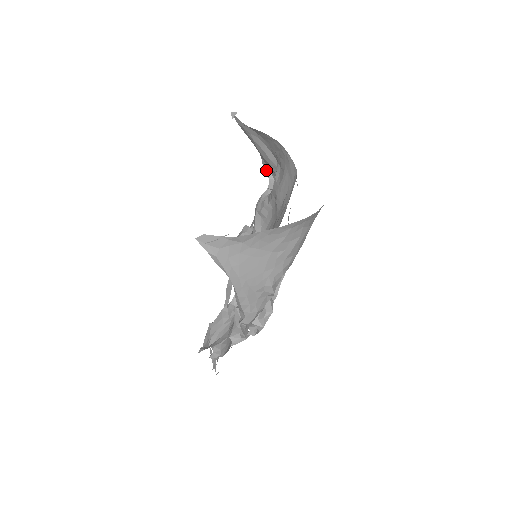
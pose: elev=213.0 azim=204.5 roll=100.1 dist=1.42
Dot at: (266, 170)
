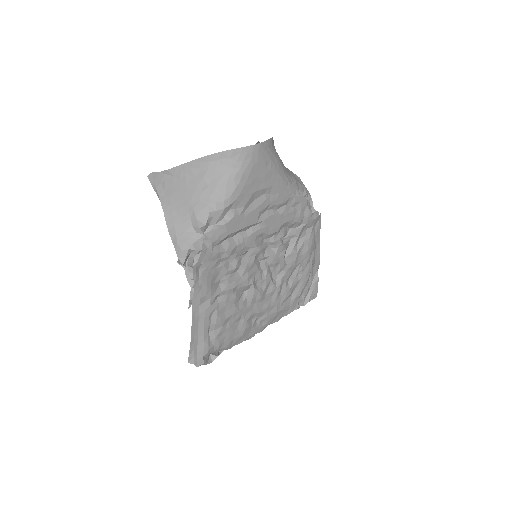
Dot at: occluded
